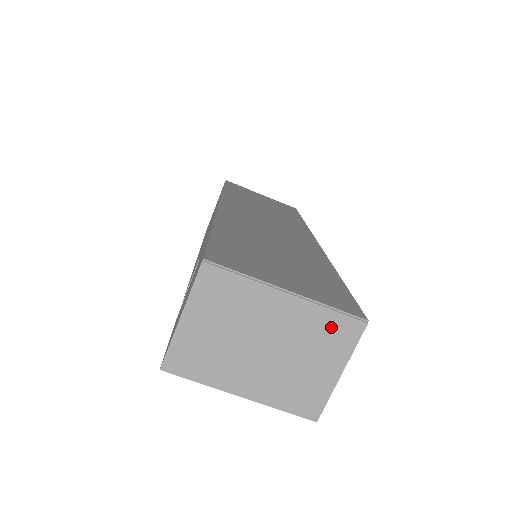
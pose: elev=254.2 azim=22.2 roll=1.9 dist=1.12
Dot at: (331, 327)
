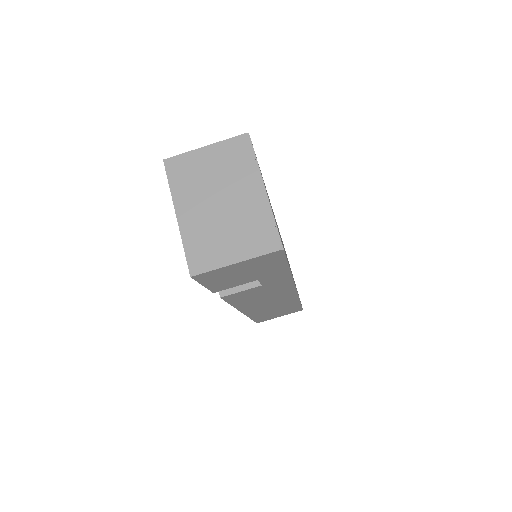
Dot at: (262, 230)
